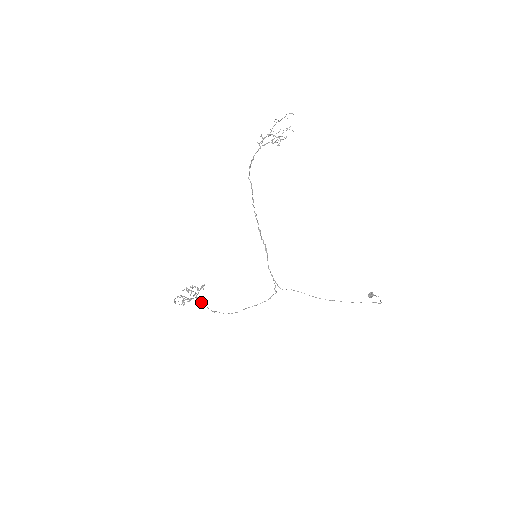
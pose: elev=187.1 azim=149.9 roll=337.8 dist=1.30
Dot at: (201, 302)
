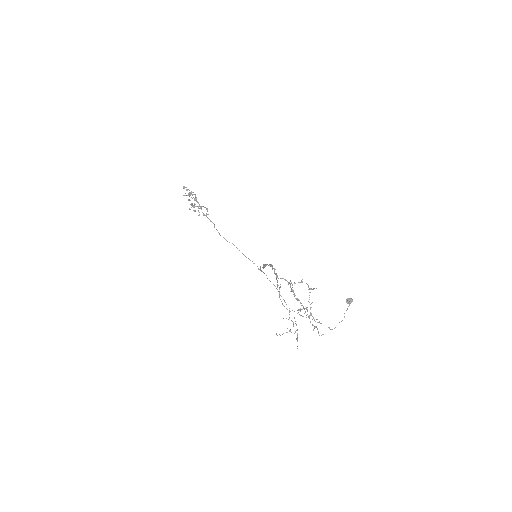
Dot at: occluded
